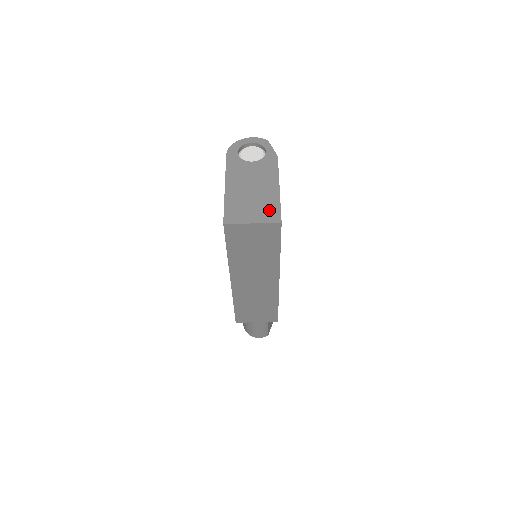
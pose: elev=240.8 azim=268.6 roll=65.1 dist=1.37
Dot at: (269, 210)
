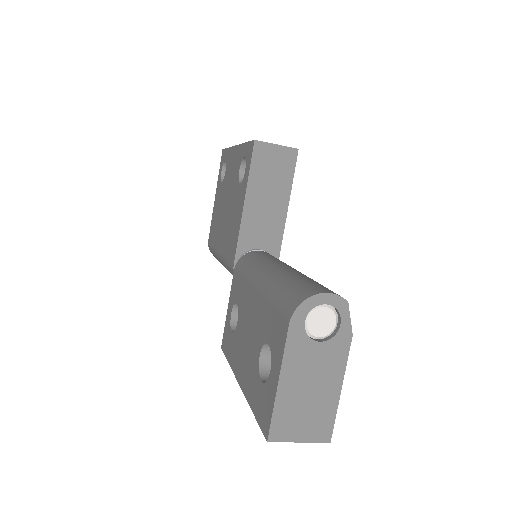
Dot at: (322, 424)
